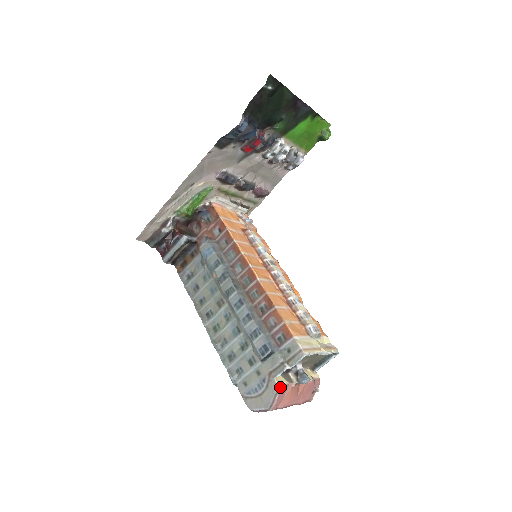
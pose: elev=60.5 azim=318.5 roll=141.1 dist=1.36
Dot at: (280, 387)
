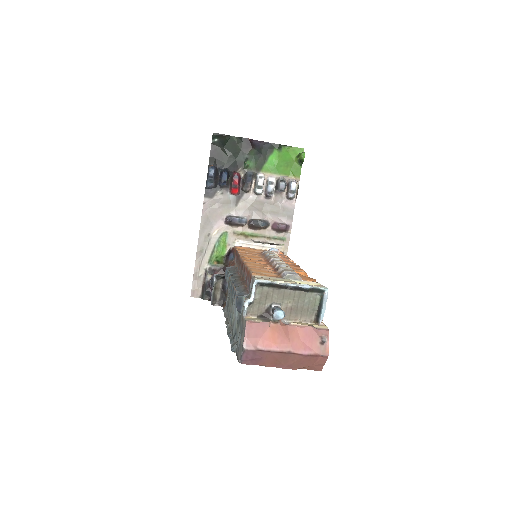
Dot at: (247, 321)
